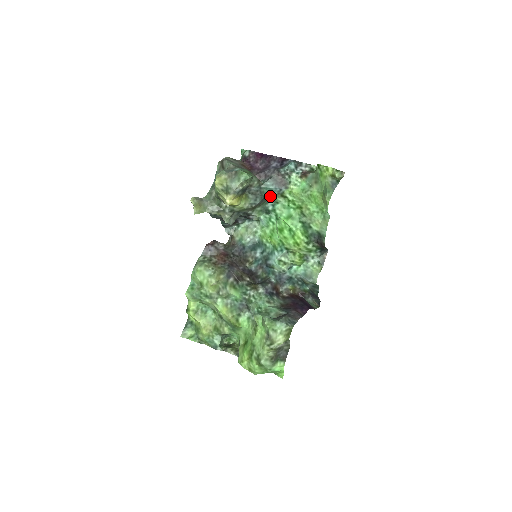
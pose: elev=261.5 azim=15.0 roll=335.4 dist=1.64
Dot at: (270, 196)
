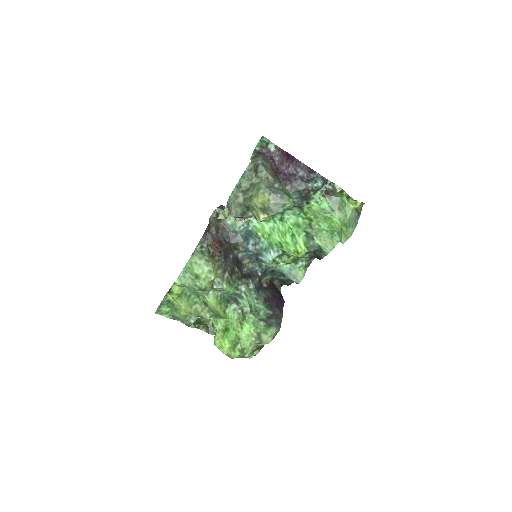
Dot at: occluded
